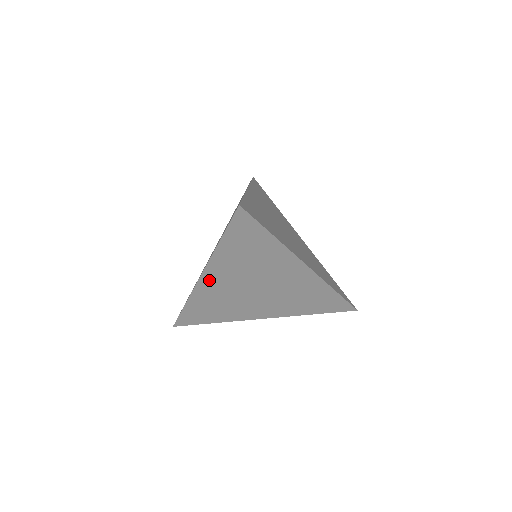
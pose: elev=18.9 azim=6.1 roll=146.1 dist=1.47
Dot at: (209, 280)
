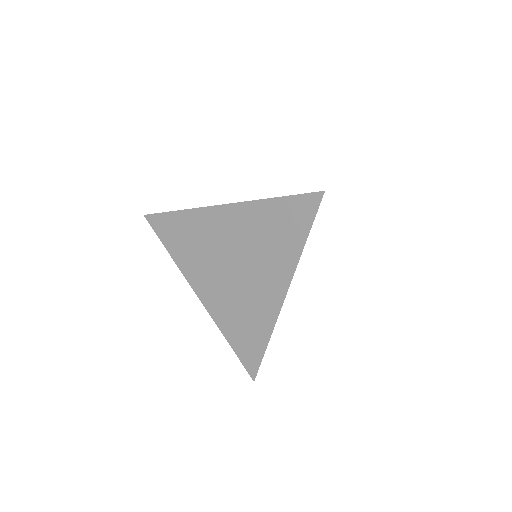
Dot at: (221, 215)
